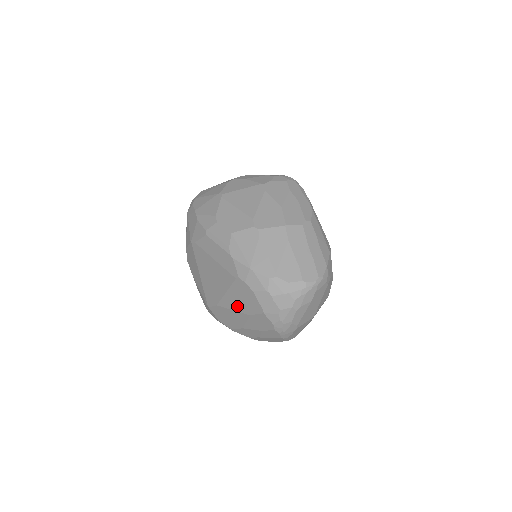
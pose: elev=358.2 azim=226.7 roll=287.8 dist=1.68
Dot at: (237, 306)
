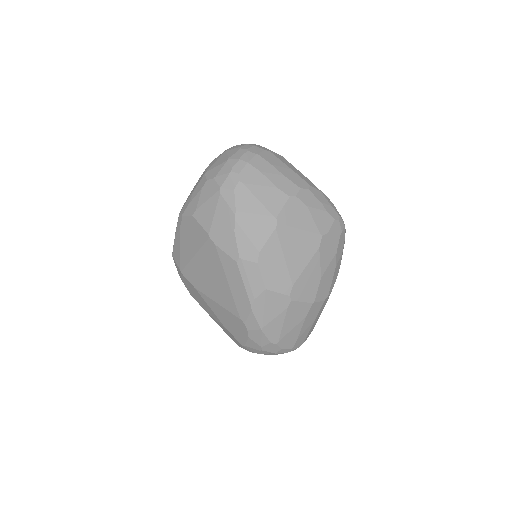
Dot at: (219, 315)
